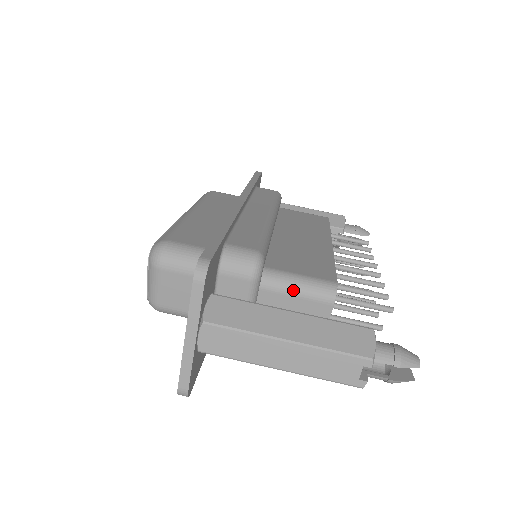
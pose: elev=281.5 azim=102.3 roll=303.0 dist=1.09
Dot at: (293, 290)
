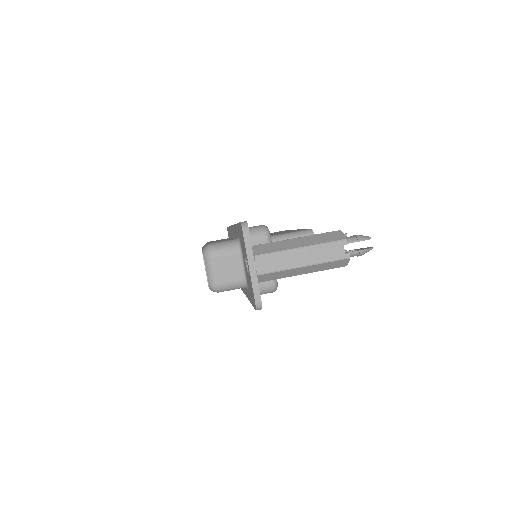
Dot at: occluded
